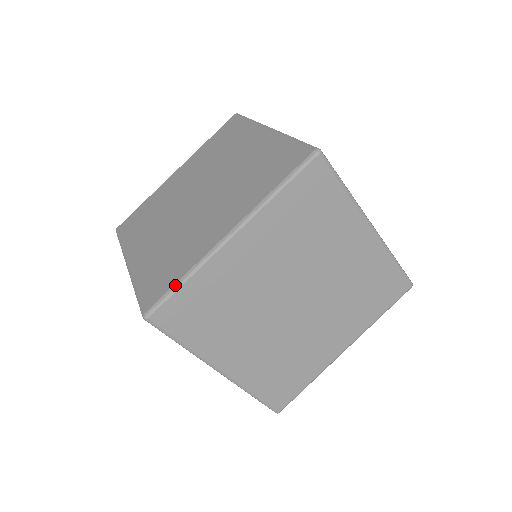
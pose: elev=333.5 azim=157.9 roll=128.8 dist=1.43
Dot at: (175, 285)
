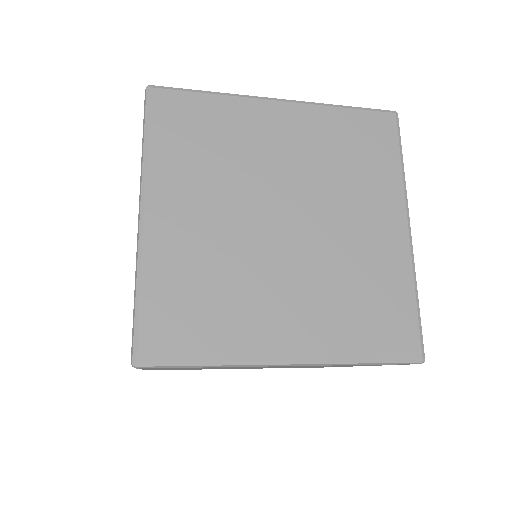
Dot at: (199, 90)
